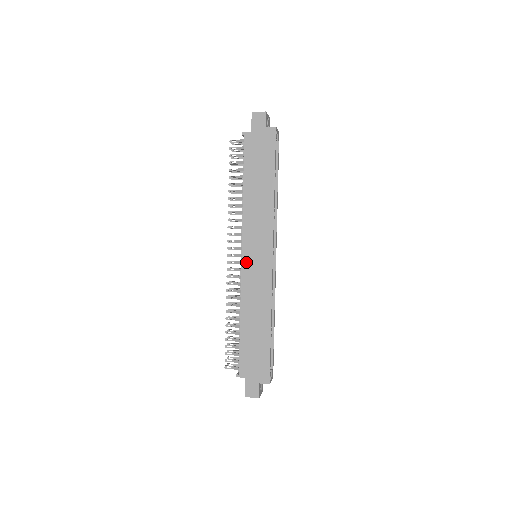
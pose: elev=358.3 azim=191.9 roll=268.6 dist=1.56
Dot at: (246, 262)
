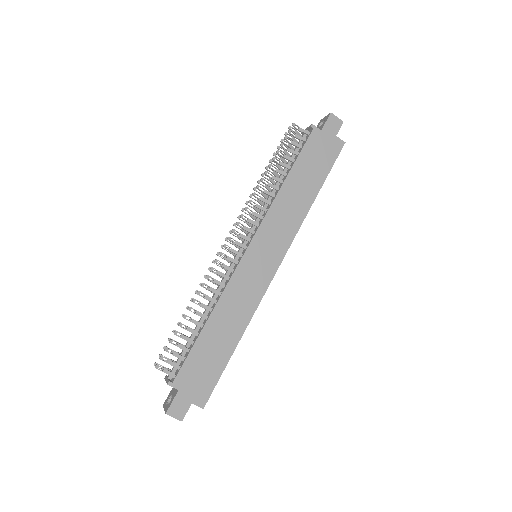
Dot at: (249, 257)
